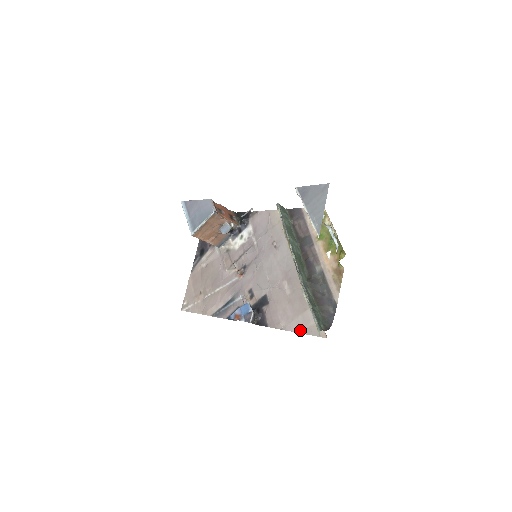
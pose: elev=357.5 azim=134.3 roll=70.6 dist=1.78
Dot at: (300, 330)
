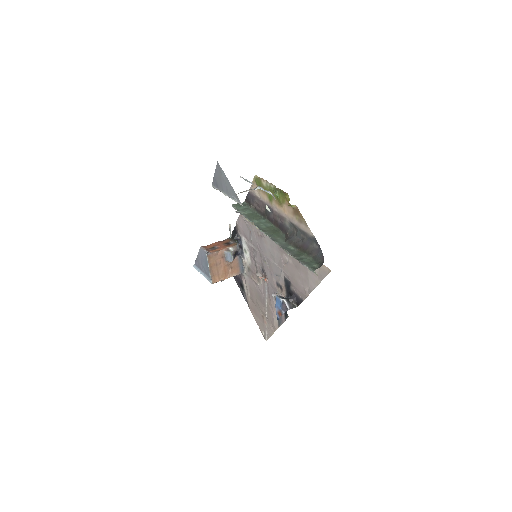
Dot at: (316, 282)
